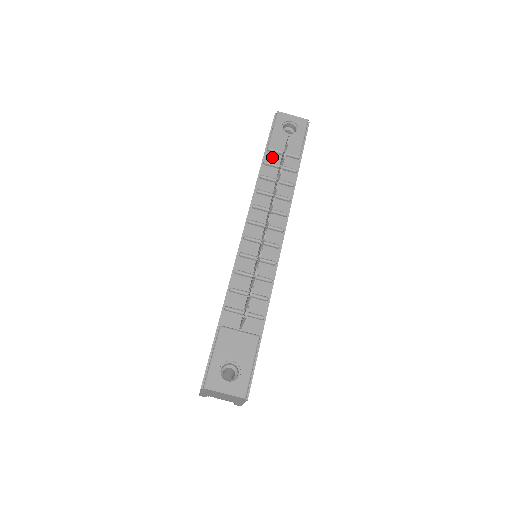
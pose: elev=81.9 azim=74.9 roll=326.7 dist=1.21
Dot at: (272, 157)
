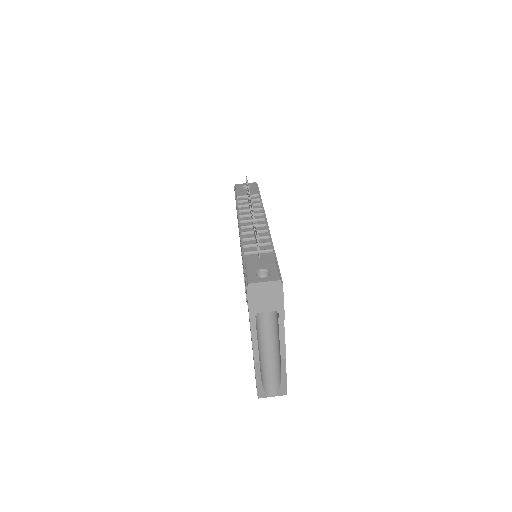
Dot at: (241, 199)
